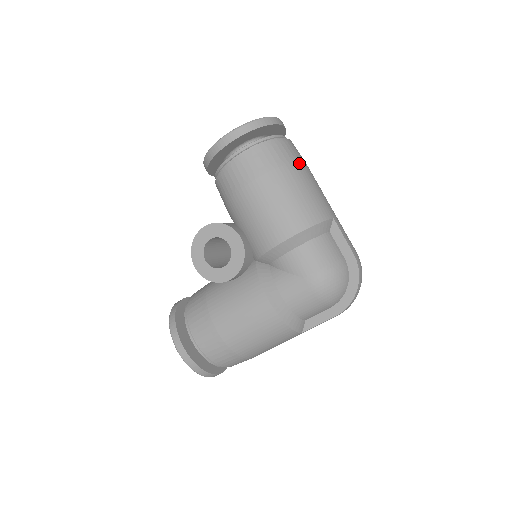
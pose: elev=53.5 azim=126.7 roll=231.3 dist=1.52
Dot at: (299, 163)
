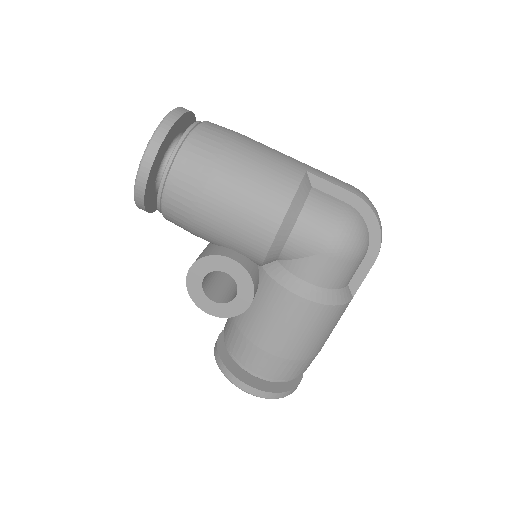
Dot at: (232, 141)
